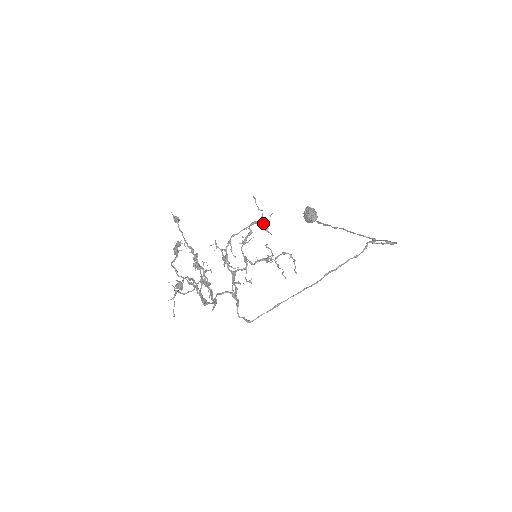
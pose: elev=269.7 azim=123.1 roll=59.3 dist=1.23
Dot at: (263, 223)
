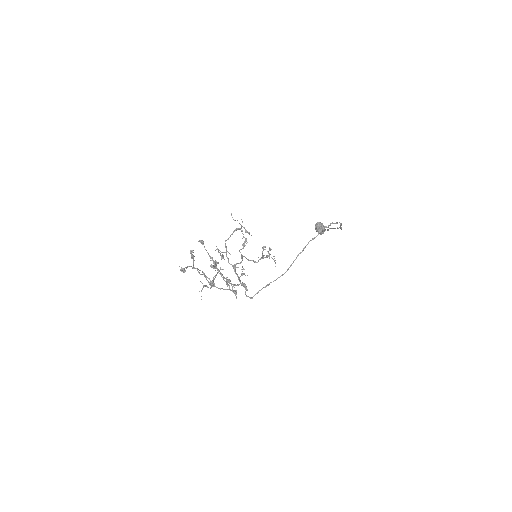
Dot at: (245, 230)
